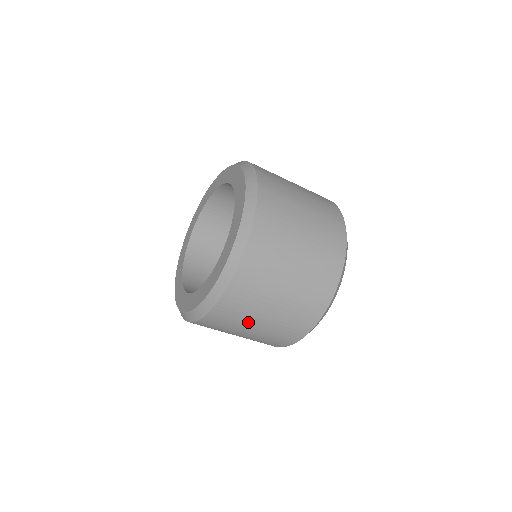
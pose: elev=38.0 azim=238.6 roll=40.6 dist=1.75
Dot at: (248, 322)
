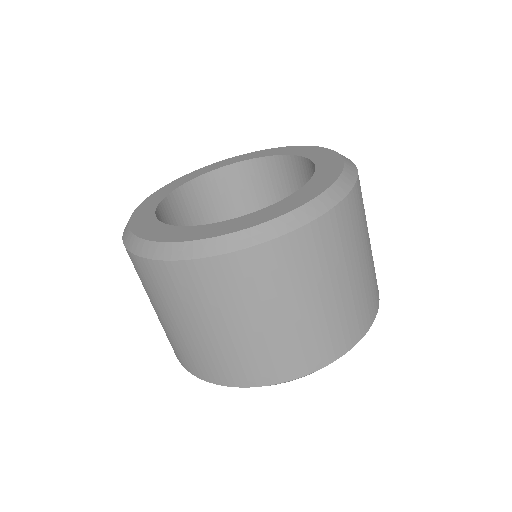
Dot at: (271, 303)
